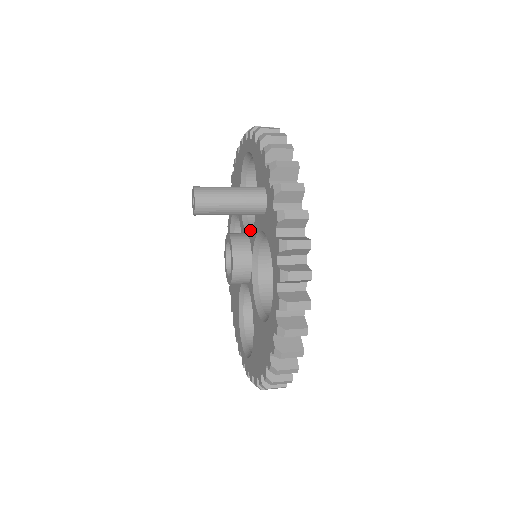
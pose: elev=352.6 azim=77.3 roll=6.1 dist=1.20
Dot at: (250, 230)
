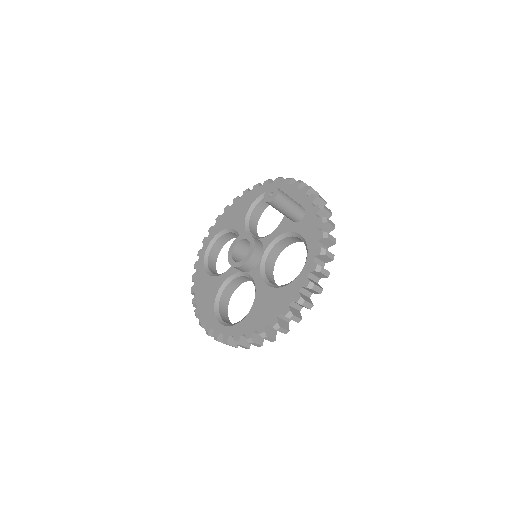
Dot at: (258, 237)
